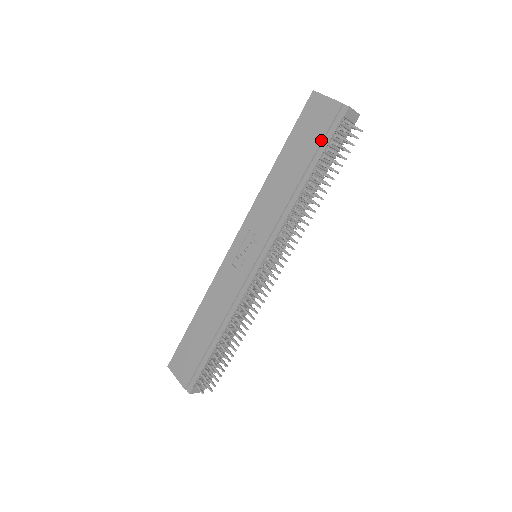
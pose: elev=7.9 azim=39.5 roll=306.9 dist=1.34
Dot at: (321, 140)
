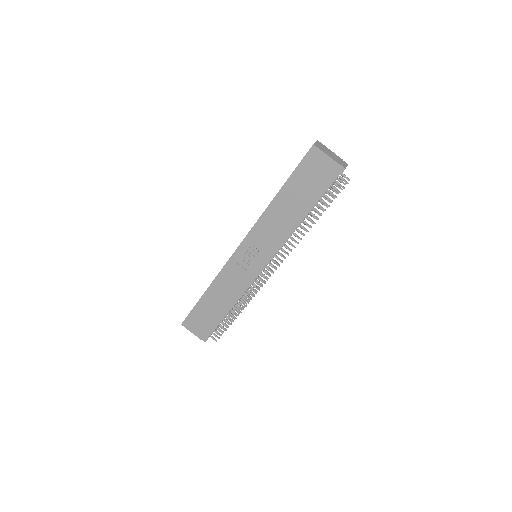
Dot at: (320, 189)
